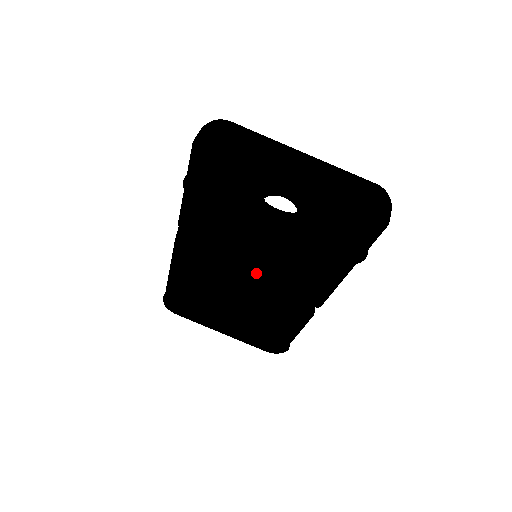
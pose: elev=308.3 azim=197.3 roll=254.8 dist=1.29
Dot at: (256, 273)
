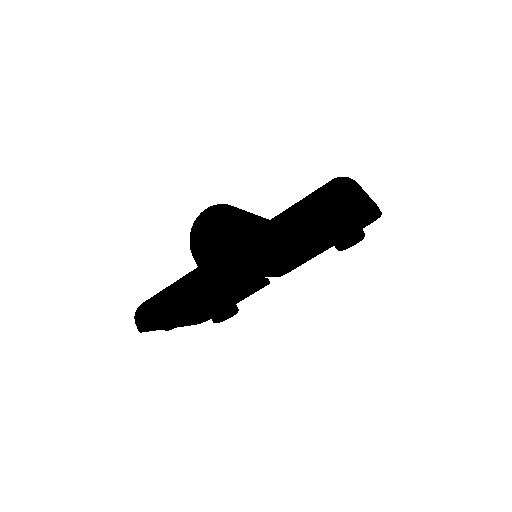
Dot at: (269, 270)
